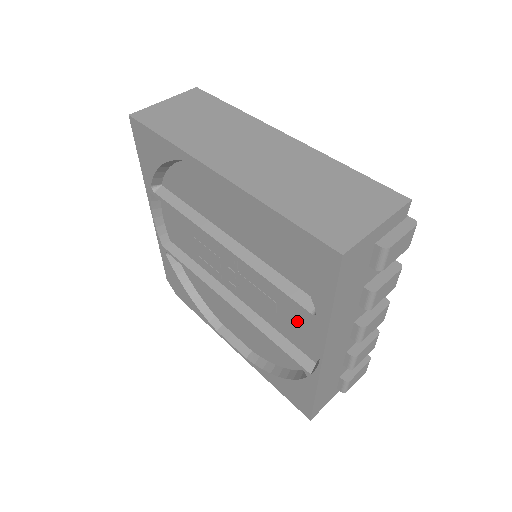
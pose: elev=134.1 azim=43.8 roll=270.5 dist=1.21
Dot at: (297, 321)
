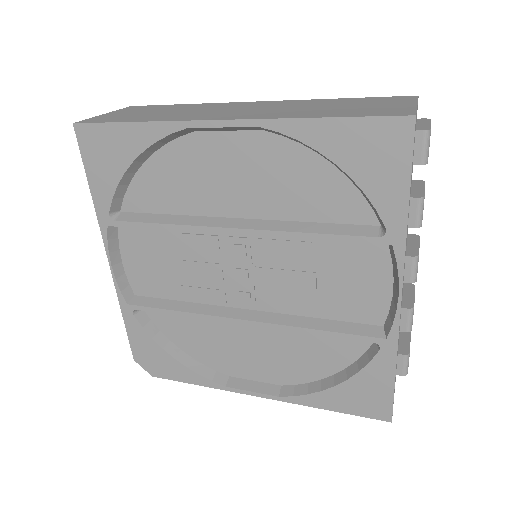
Dot at: (349, 279)
